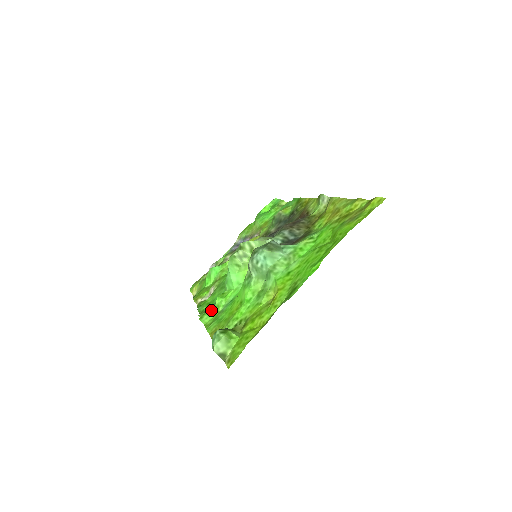
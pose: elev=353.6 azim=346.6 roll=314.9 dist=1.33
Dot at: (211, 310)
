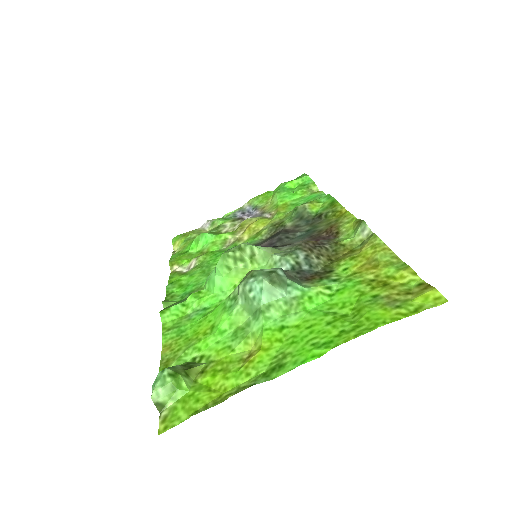
Dot at: (178, 307)
